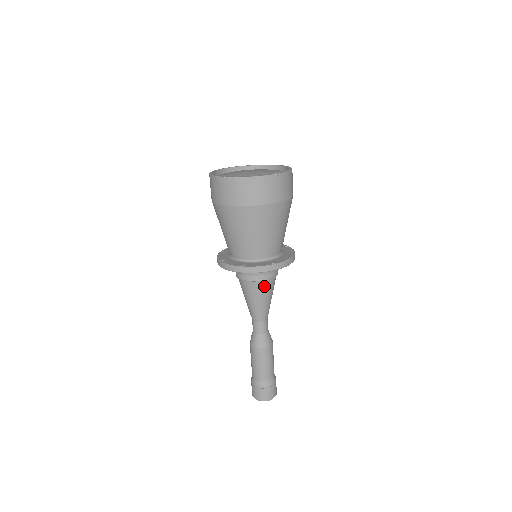
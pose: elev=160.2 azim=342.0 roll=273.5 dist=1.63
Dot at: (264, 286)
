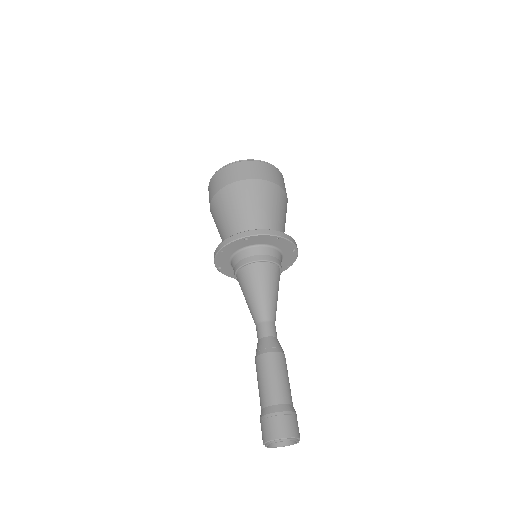
Dot at: (252, 271)
